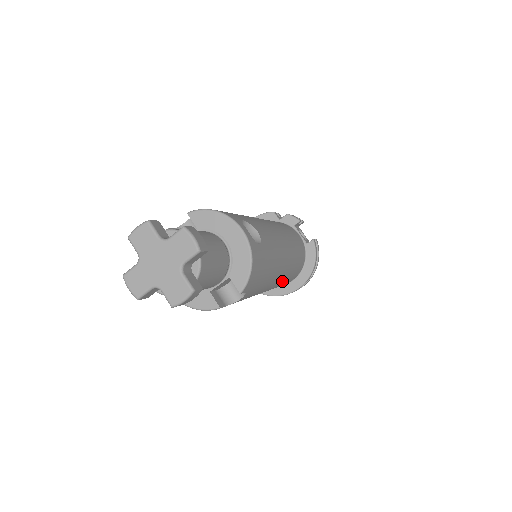
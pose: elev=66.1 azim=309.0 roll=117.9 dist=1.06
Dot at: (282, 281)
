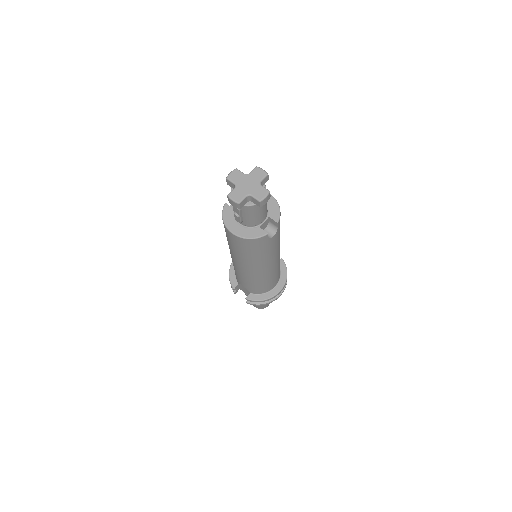
Dot at: (277, 266)
